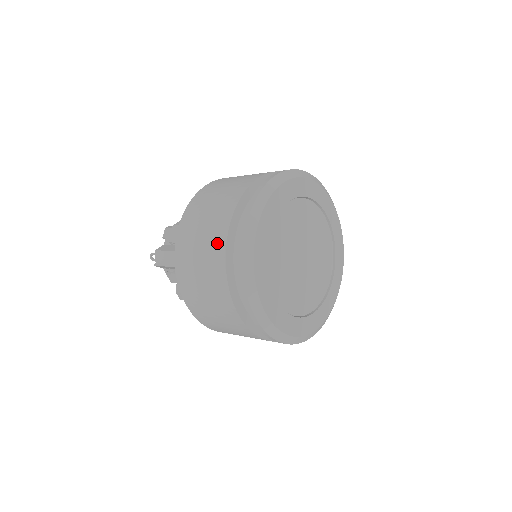
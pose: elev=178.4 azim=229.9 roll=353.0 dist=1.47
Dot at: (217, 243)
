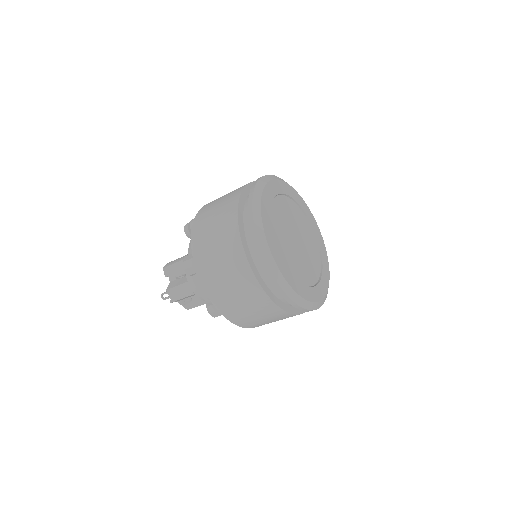
Dot at: (237, 259)
